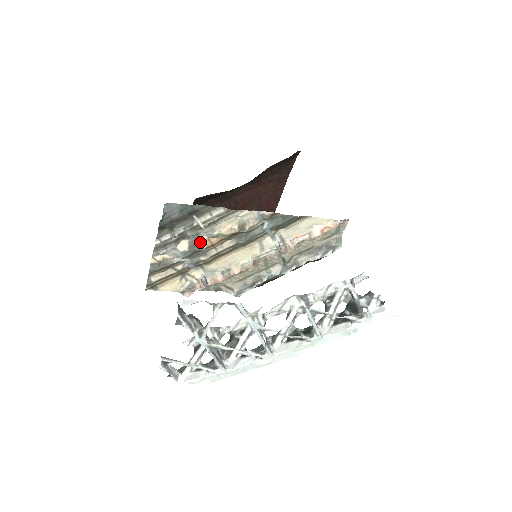
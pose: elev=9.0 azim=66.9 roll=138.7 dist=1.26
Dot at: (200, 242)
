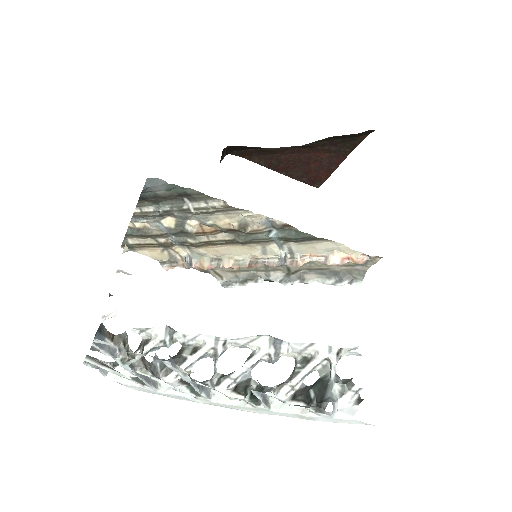
Dot at: (190, 224)
